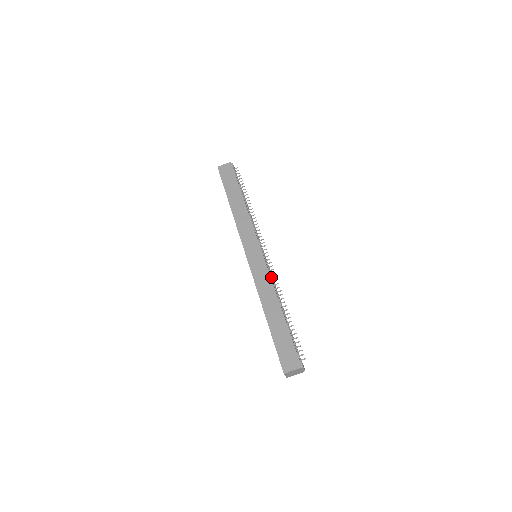
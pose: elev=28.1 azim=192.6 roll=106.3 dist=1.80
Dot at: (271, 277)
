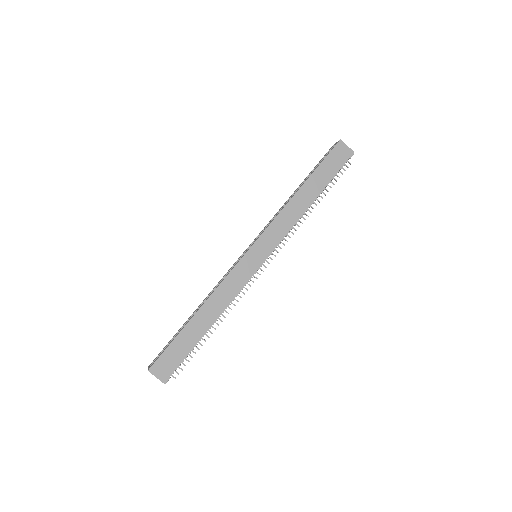
Dot at: (241, 289)
